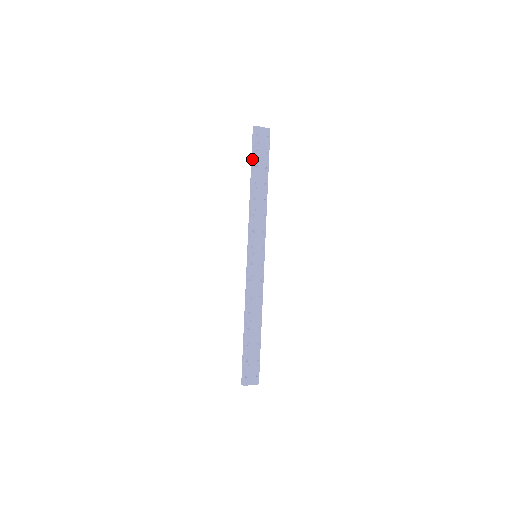
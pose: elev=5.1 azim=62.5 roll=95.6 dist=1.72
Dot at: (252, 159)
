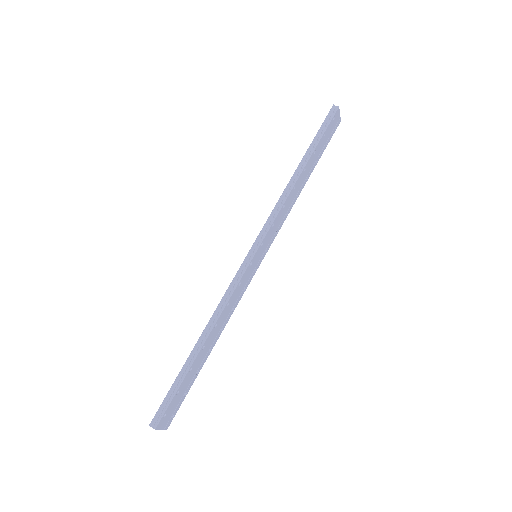
Dot at: (315, 139)
